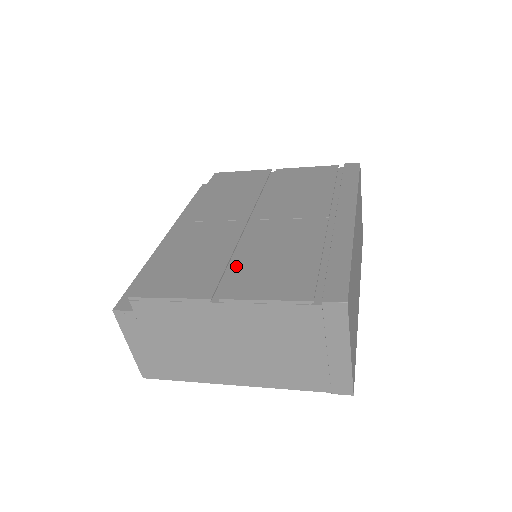
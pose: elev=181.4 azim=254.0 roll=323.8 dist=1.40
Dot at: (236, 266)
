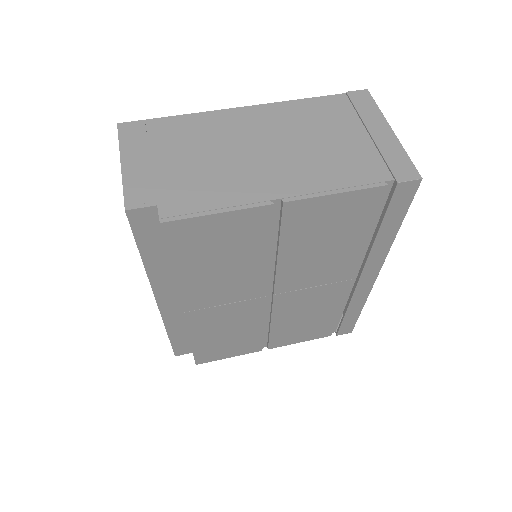
Dot at: (272, 333)
